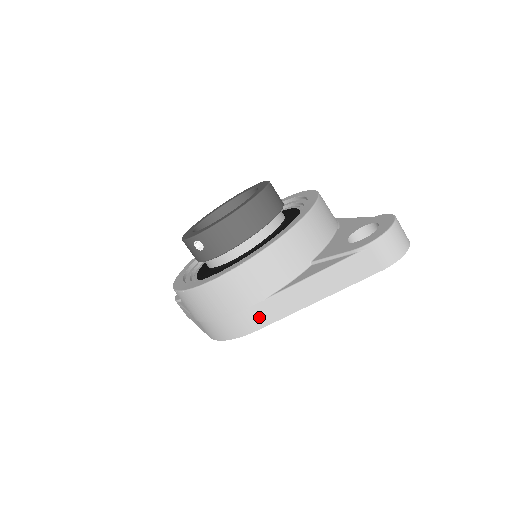
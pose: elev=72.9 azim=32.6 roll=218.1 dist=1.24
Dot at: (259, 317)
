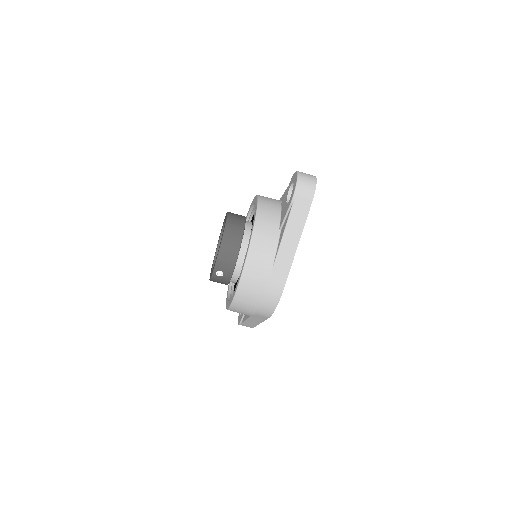
Dot at: (279, 279)
